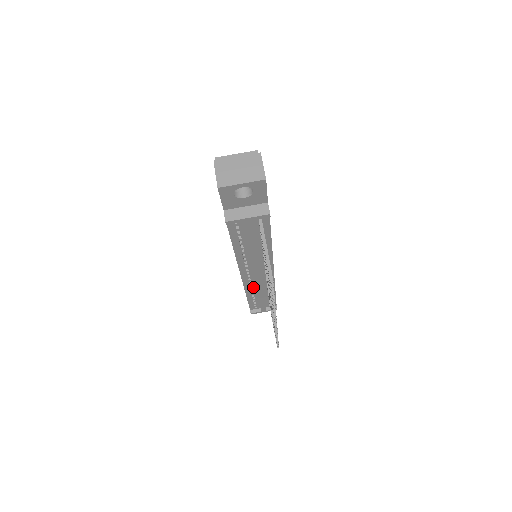
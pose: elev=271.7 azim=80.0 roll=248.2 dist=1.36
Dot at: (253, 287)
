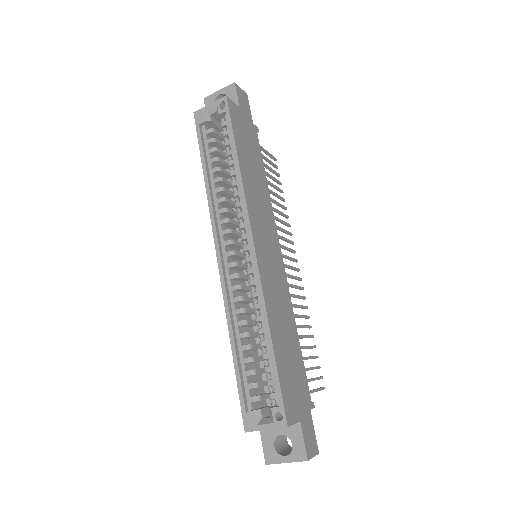
Dot at: occluded
